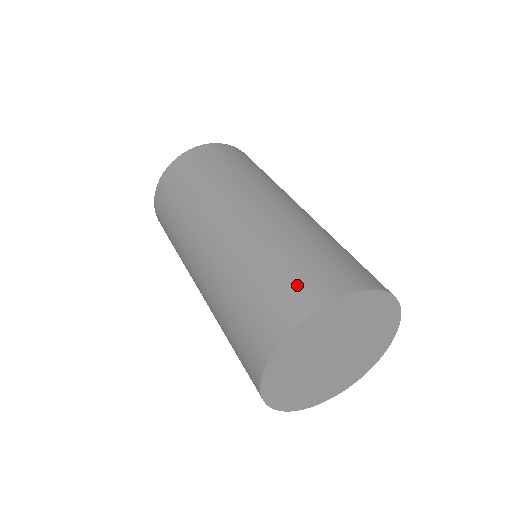
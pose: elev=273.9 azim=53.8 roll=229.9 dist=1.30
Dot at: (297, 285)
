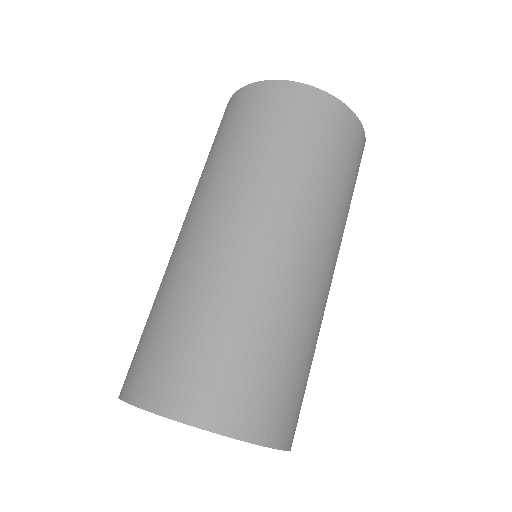
Dot at: (220, 385)
